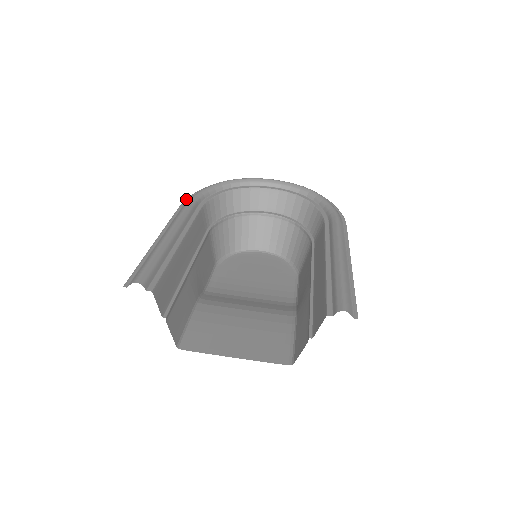
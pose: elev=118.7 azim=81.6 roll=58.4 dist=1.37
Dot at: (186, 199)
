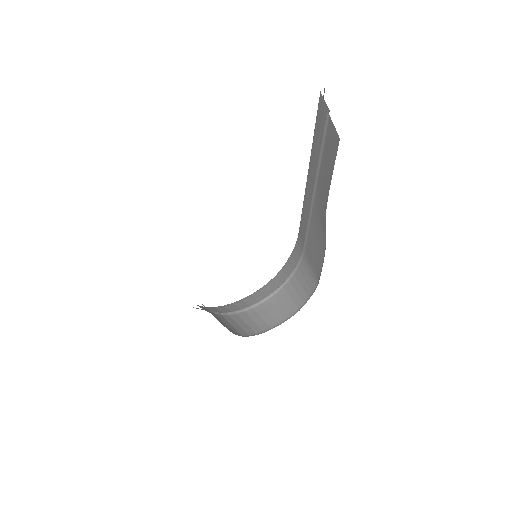
Dot at: occluded
